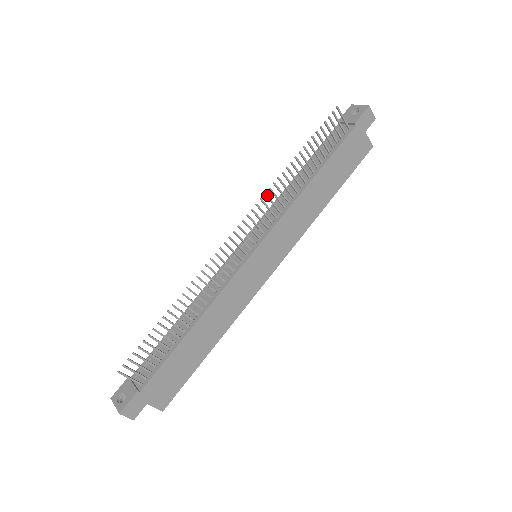
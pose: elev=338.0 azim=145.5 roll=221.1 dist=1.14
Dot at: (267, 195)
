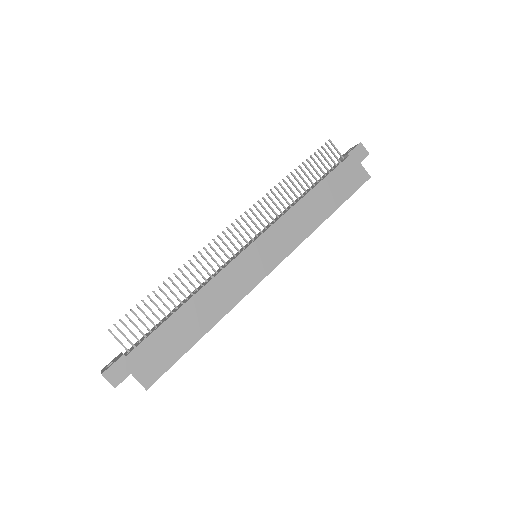
Dot at: (264, 199)
